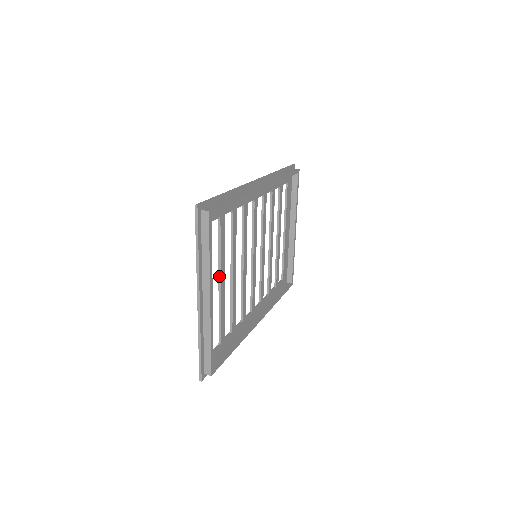
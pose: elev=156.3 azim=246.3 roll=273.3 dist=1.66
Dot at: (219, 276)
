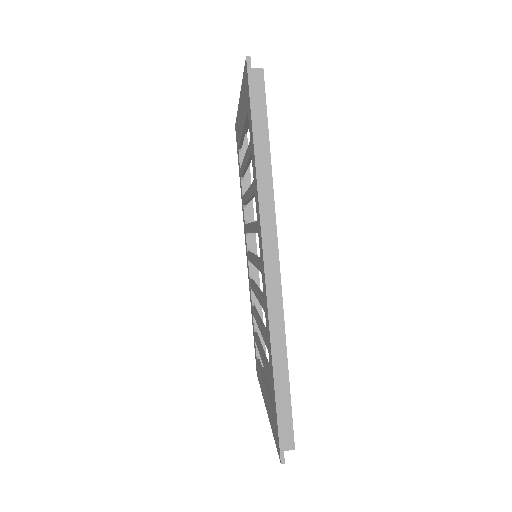
Dot at: occluded
